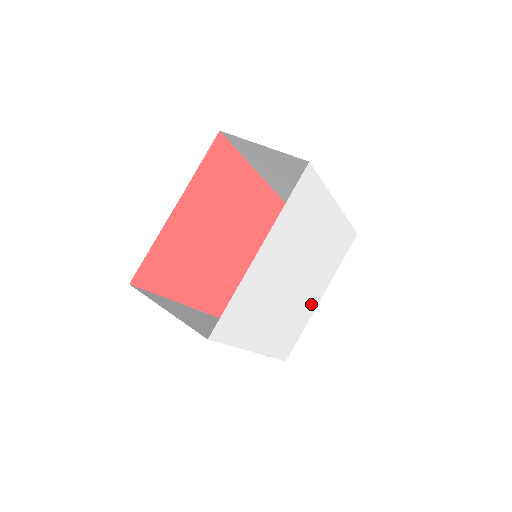
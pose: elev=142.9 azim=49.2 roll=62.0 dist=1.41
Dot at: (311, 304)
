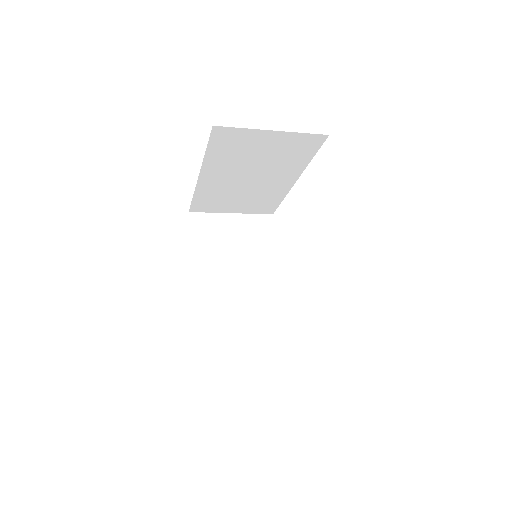
Dot at: occluded
